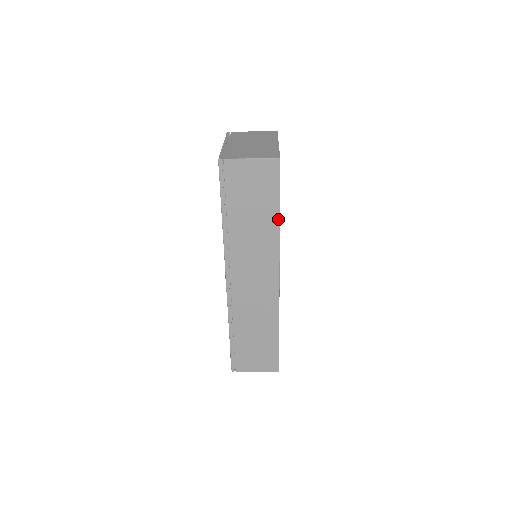
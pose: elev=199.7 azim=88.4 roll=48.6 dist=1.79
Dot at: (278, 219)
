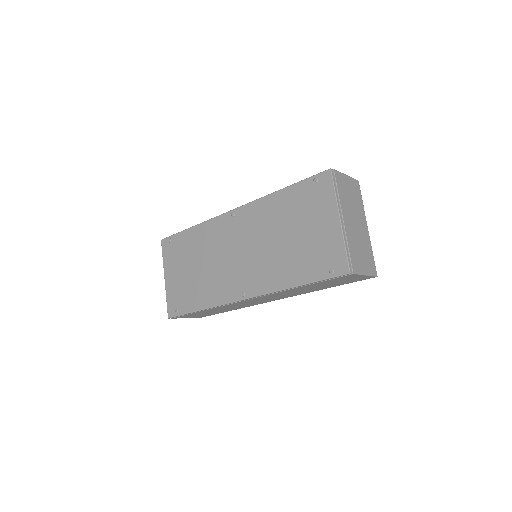
Dot at: occluded
